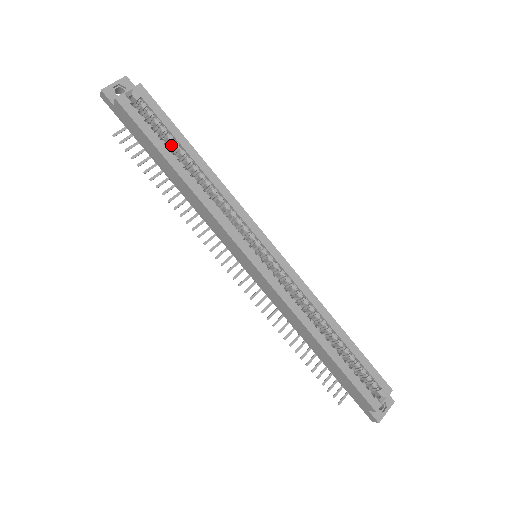
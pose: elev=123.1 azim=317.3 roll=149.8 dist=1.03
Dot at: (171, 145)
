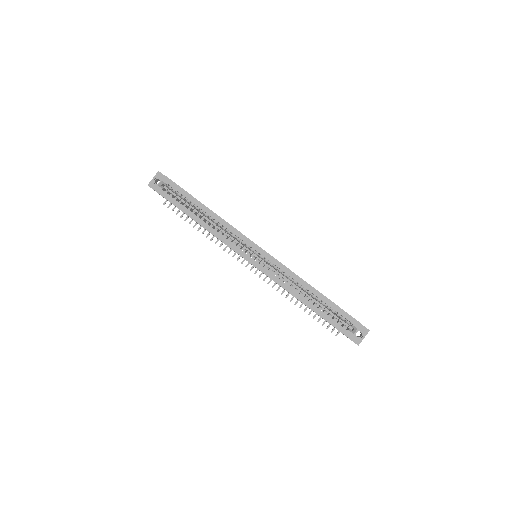
Dot at: occluded
